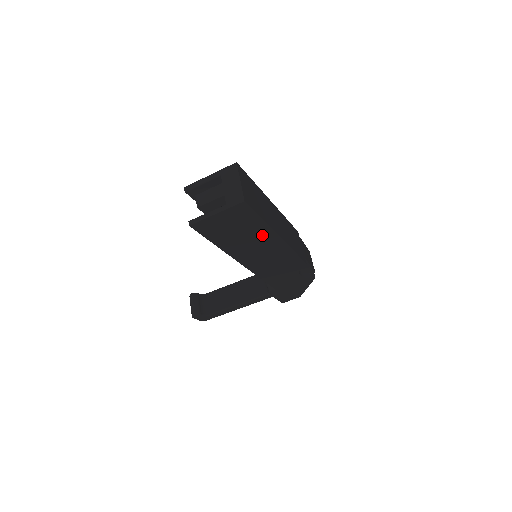
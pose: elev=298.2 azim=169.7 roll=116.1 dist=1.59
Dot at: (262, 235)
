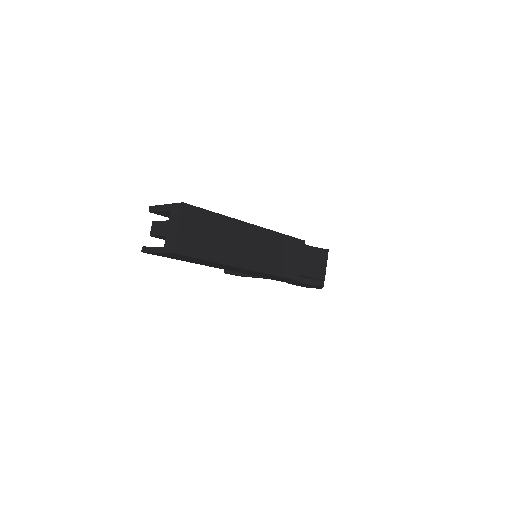
Dot at: (223, 265)
